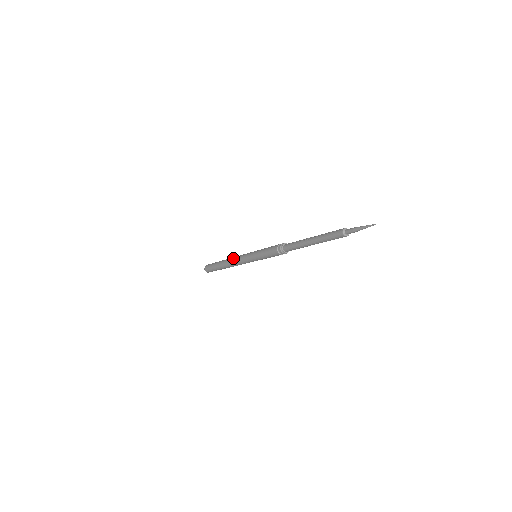
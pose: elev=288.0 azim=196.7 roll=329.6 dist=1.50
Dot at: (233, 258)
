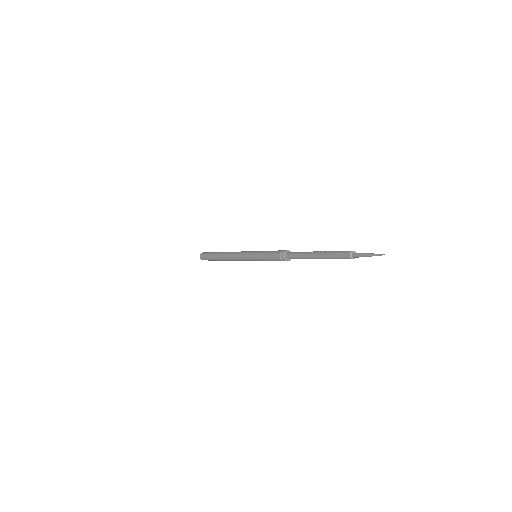
Dot at: (232, 253)
